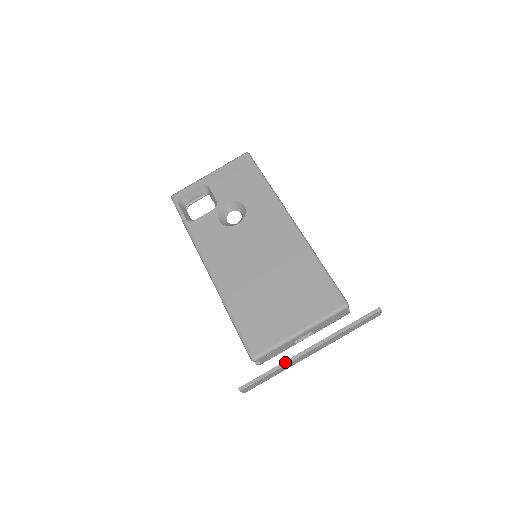
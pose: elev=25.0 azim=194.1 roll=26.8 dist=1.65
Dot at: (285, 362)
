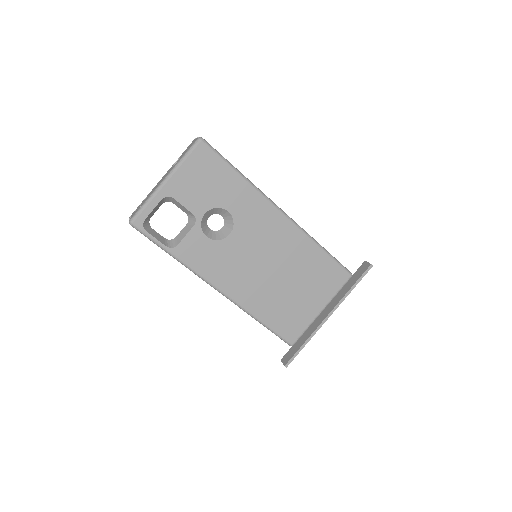
Dot at: (314, 333)
